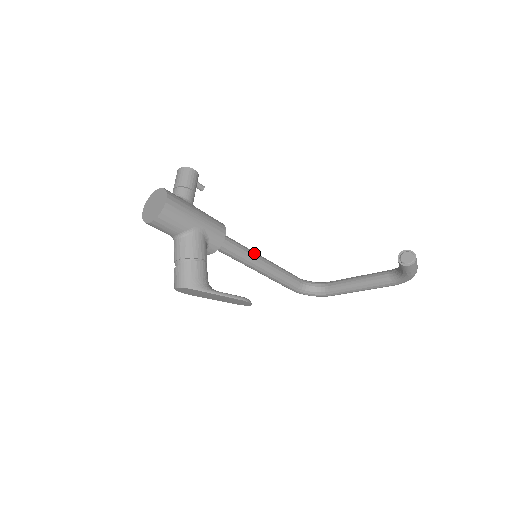
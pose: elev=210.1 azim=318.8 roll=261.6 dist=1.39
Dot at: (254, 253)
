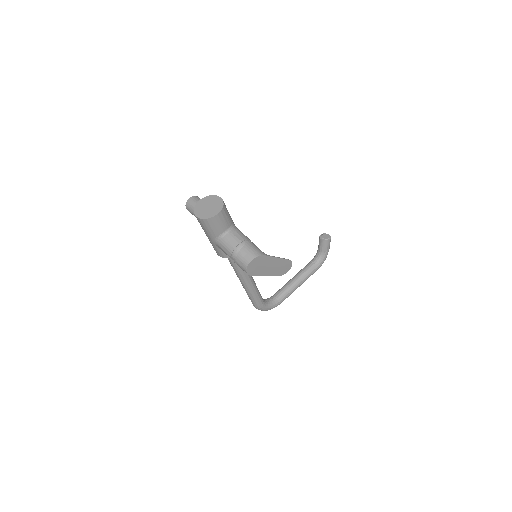
Dot at: occluded
